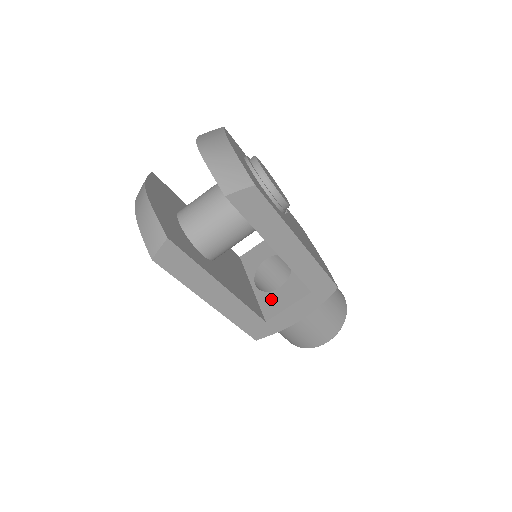
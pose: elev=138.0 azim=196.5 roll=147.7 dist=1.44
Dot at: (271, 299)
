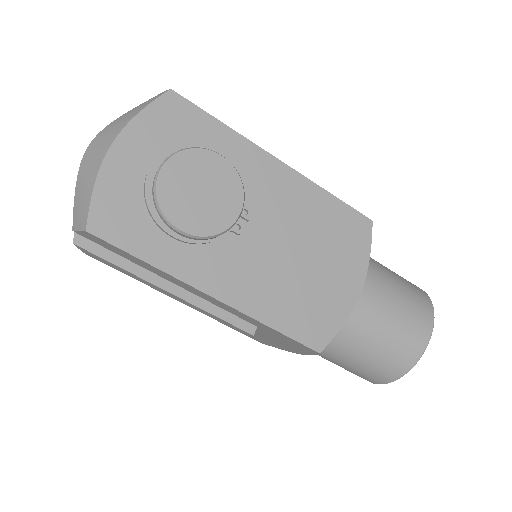
Dot at: occluded
